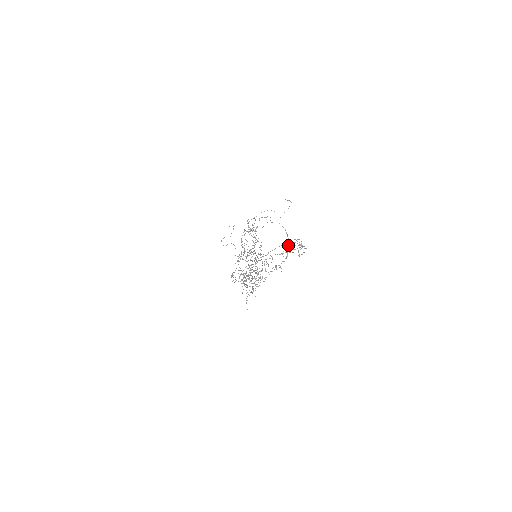
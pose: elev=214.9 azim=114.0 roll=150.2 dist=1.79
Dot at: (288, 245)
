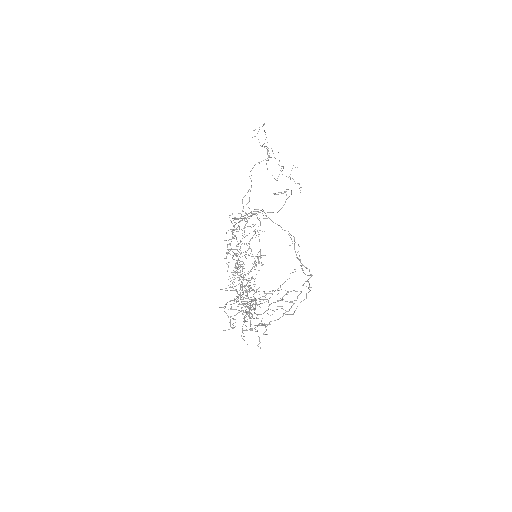
Dot at: occluded
